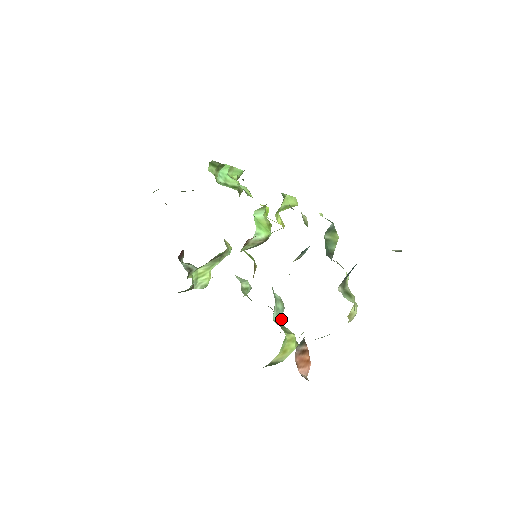
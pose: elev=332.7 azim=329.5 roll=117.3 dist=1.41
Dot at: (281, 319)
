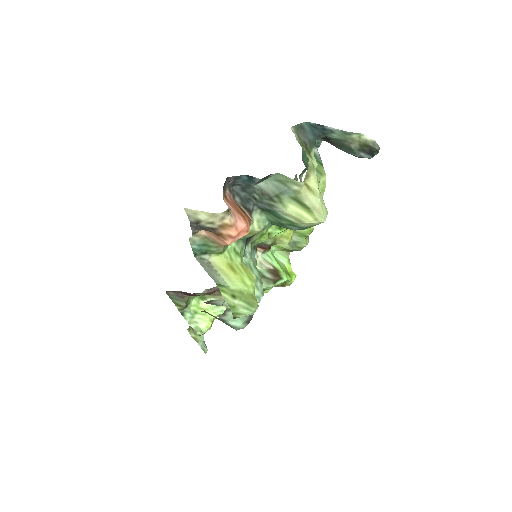
Dot at: occluded
